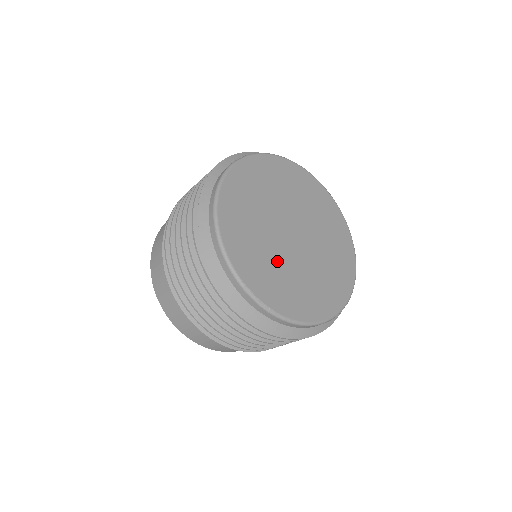
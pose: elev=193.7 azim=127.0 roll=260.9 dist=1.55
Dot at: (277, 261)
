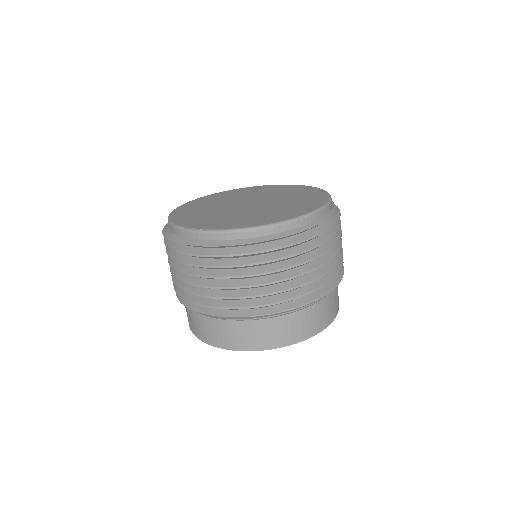
Dot at: (223, 214)
